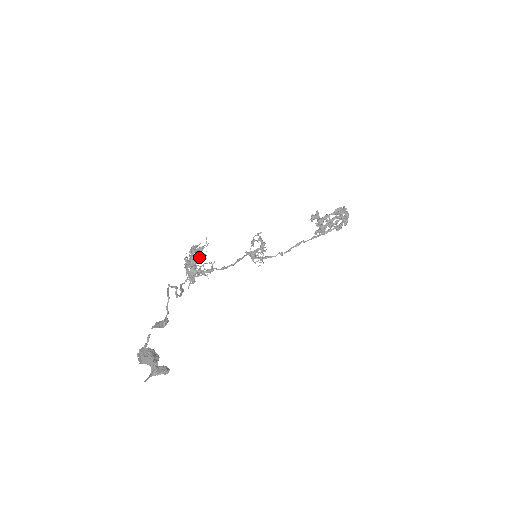
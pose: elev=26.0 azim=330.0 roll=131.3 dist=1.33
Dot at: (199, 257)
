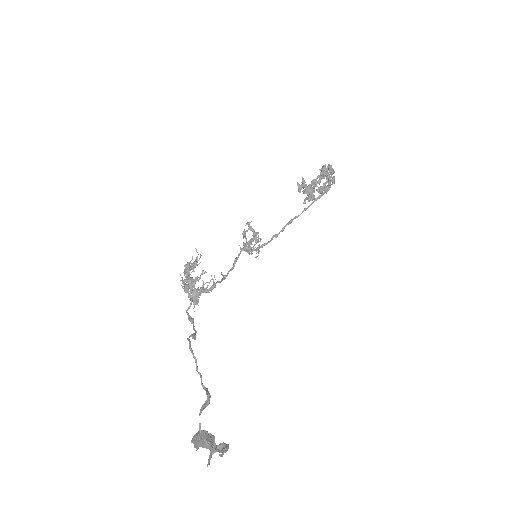
Dot at: occluded
